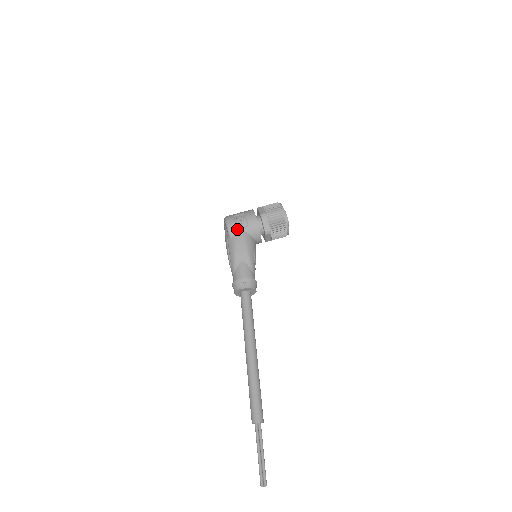
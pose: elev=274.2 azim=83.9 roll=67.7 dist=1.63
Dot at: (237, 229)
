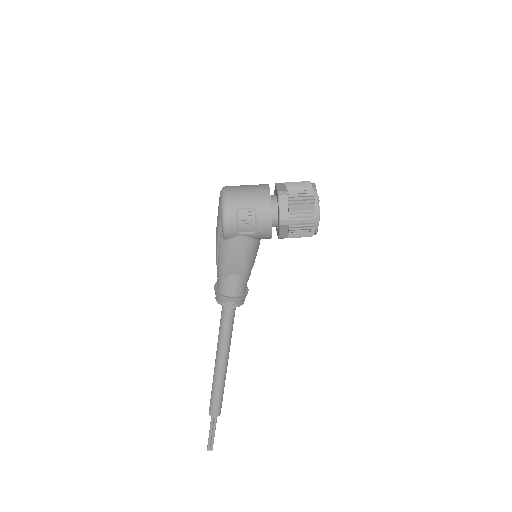
Dot at: (238, 234)
